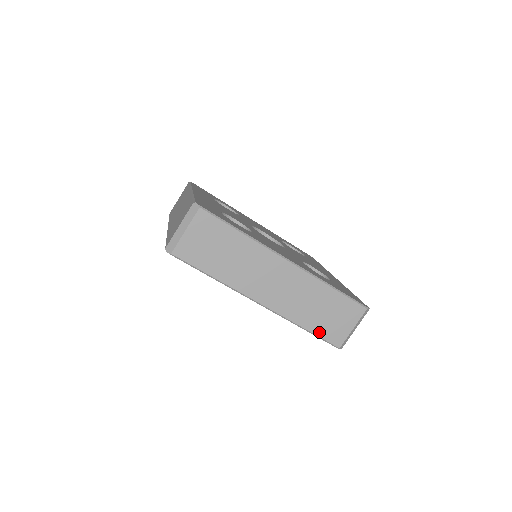
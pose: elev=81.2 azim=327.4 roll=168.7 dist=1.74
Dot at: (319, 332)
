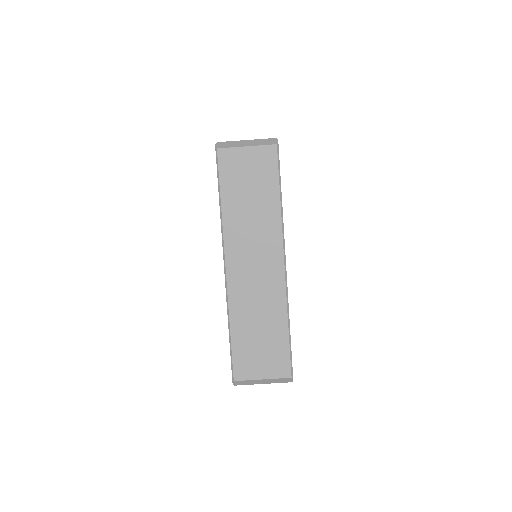
Dot at: (236, 347)
